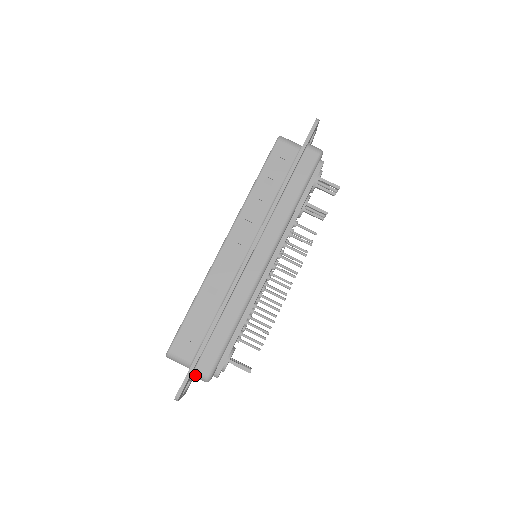
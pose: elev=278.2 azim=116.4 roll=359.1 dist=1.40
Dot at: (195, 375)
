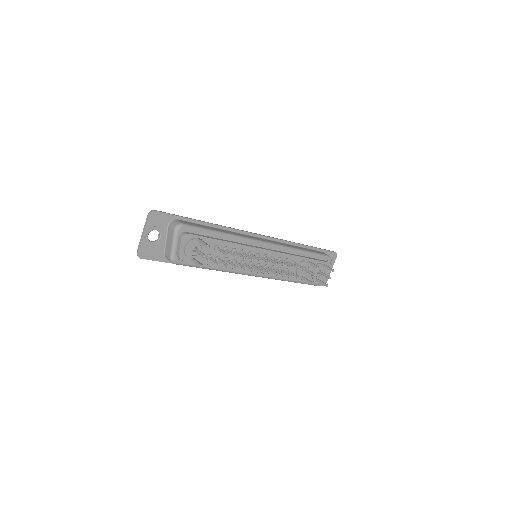
Dot at: (173, 222)
